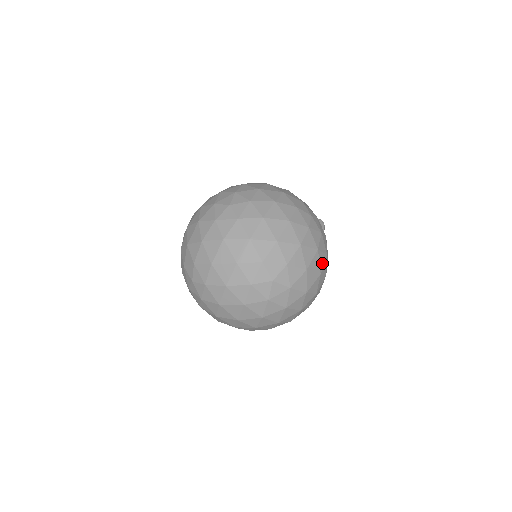
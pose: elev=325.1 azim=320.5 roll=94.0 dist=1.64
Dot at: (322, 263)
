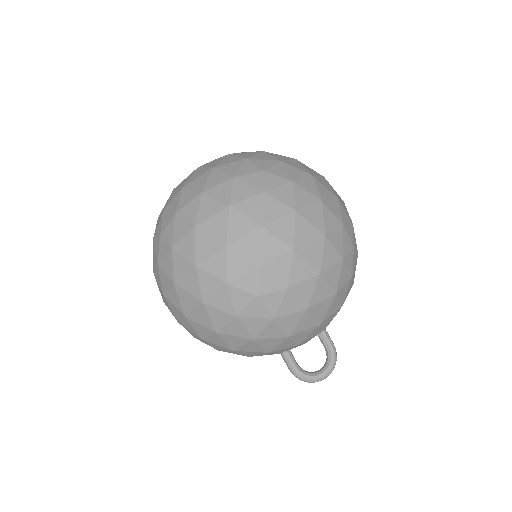
Dot at: (308, 256)
